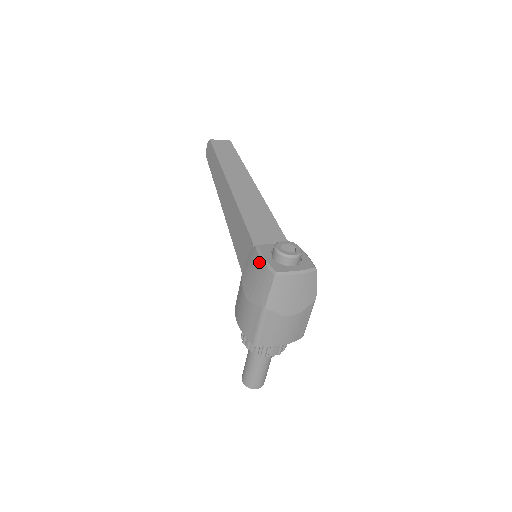
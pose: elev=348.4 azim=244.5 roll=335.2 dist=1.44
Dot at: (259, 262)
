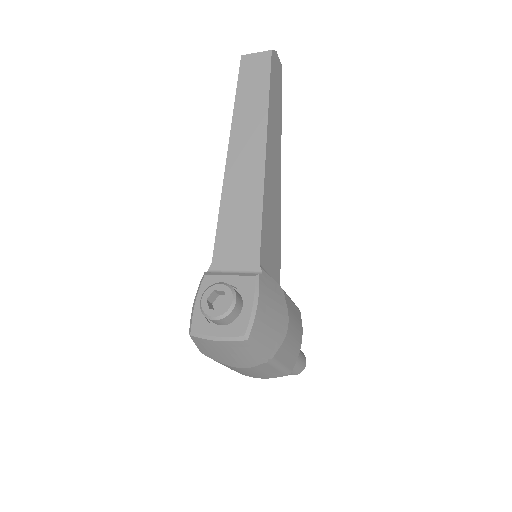
Dot at: occluded
